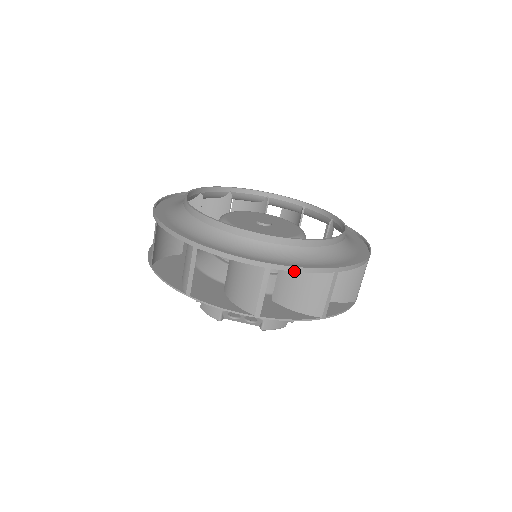
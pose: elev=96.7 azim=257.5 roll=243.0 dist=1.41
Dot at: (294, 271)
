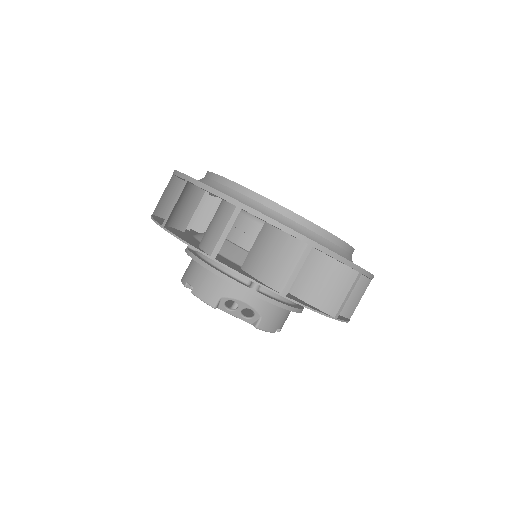
Dot at: (332, 256)
